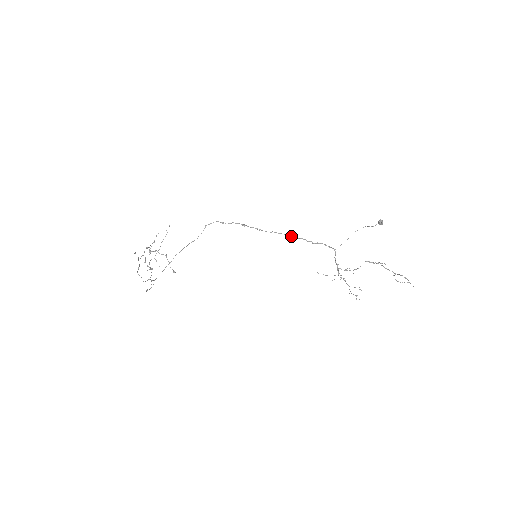
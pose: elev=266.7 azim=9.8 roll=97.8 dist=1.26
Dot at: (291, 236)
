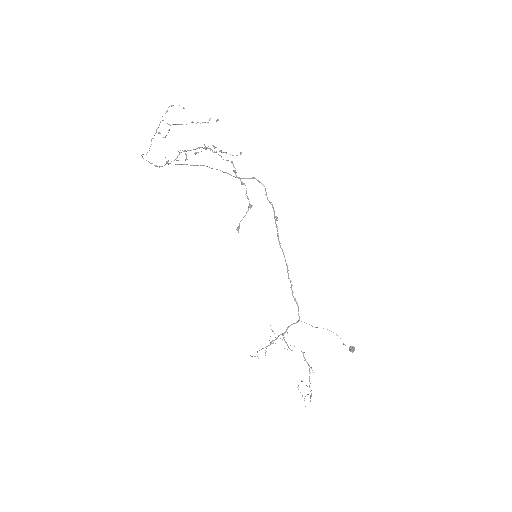
Dot at: (288, 270)
